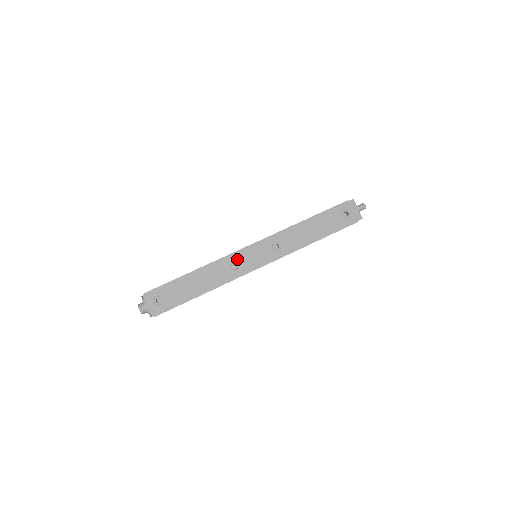
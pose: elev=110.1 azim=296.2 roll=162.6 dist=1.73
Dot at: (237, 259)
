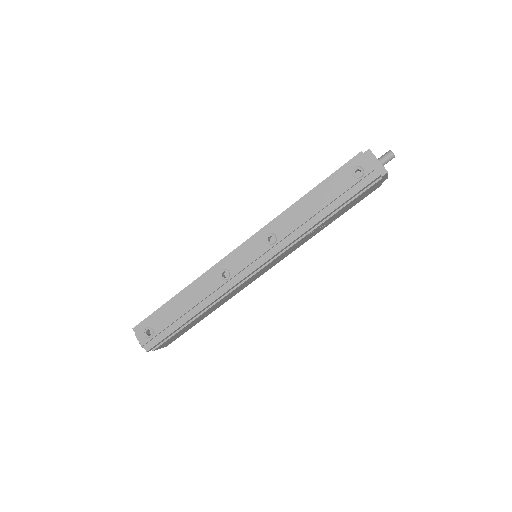
Dot at: (226, 266)
